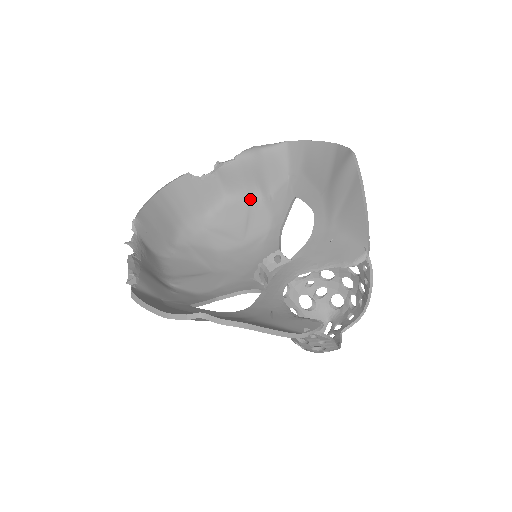
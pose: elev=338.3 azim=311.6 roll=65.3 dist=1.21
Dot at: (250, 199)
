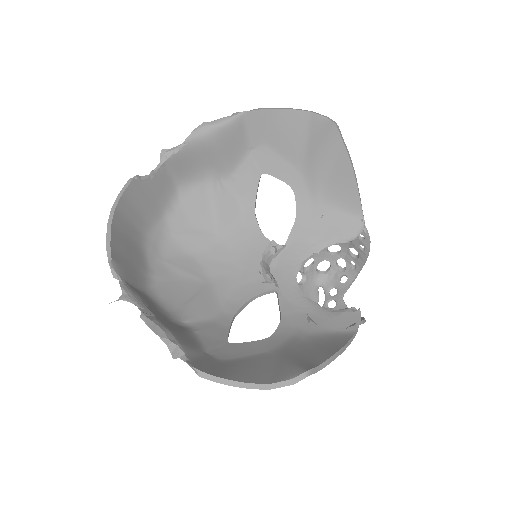
Dot at: (208, 184)
